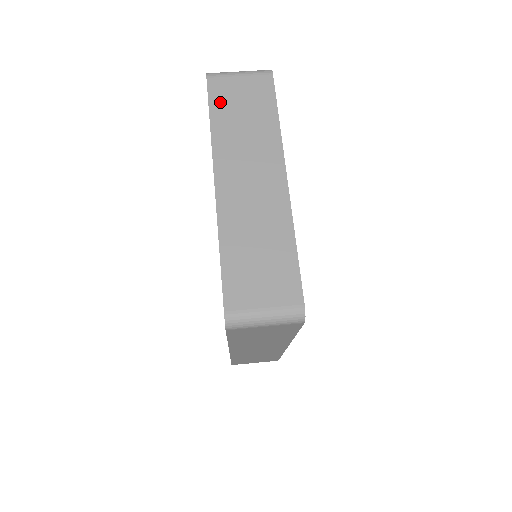
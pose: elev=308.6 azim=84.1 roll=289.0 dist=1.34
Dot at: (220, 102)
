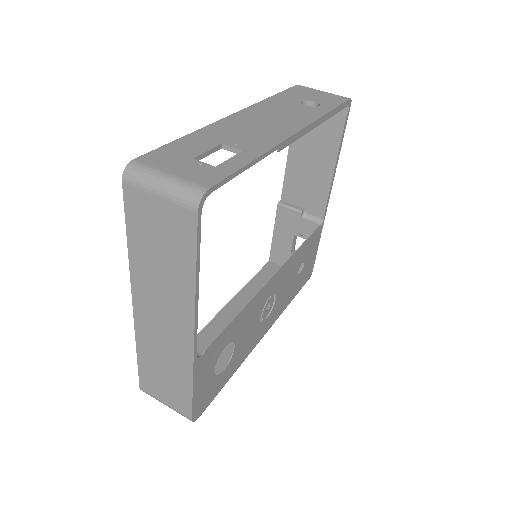
Dot at: (136, 223)
